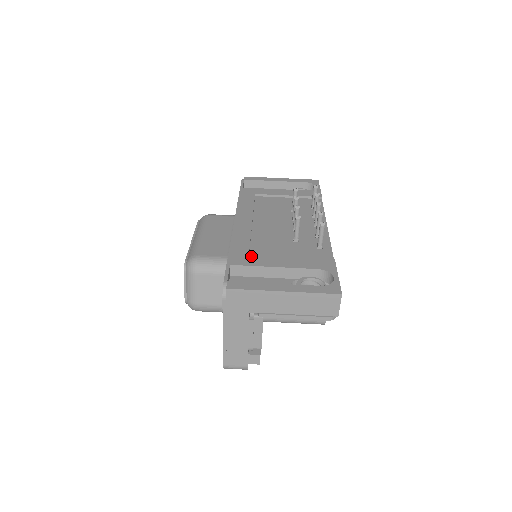
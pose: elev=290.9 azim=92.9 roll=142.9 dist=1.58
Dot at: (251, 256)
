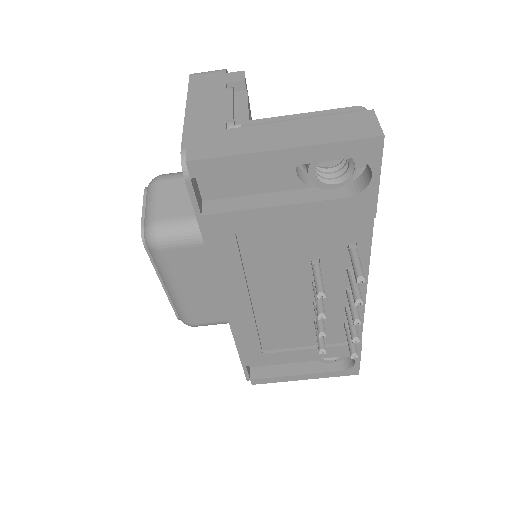
Dot at: (265, 355)
